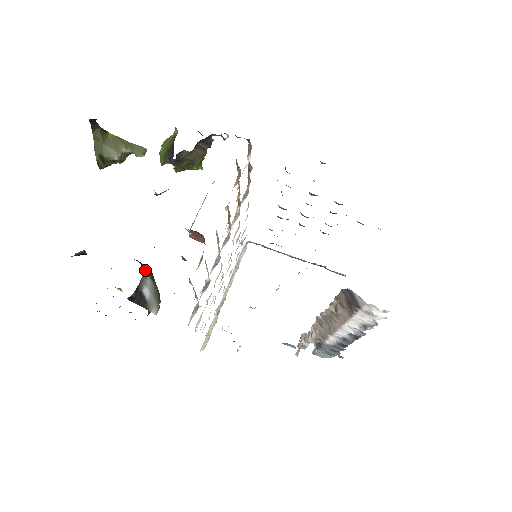
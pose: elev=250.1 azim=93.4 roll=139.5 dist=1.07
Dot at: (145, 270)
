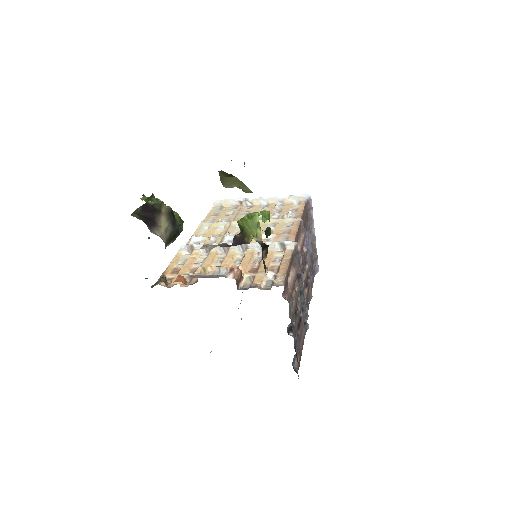
Dot at: (170, 242)
